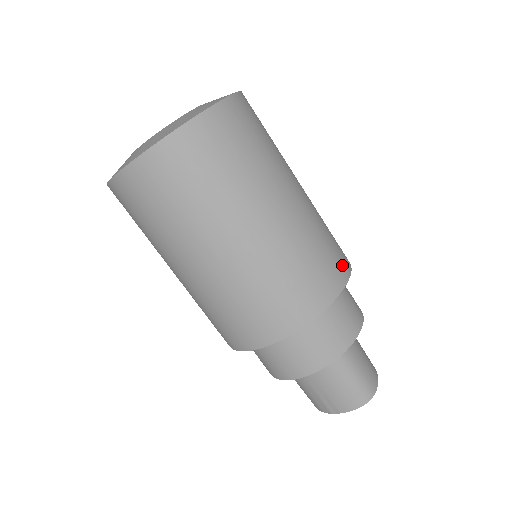
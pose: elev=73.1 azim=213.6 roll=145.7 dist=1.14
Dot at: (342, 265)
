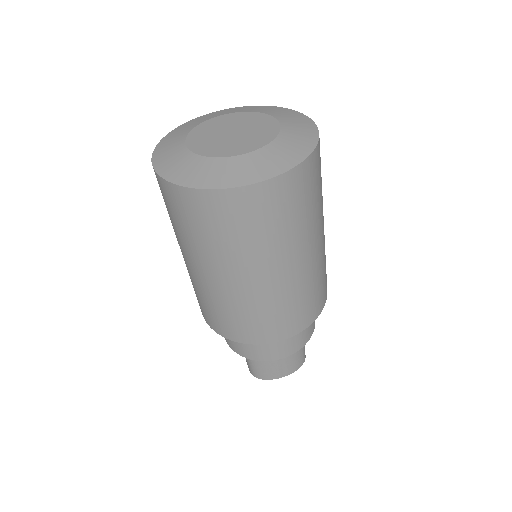
Dot at: occluded
